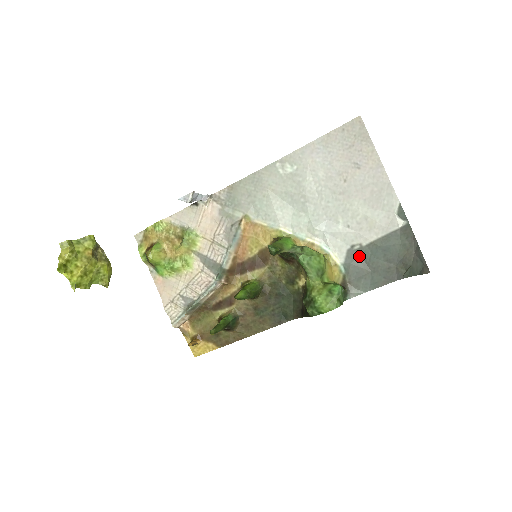
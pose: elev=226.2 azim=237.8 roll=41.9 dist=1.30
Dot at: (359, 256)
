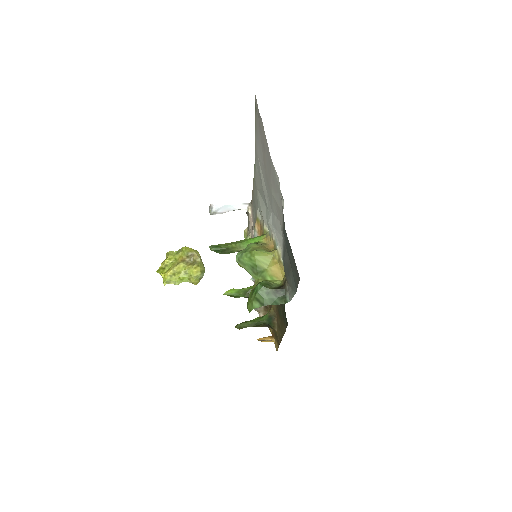
Dot at: (286, 250)
